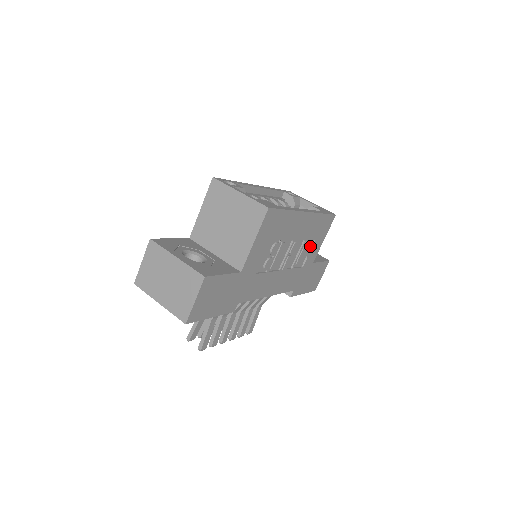
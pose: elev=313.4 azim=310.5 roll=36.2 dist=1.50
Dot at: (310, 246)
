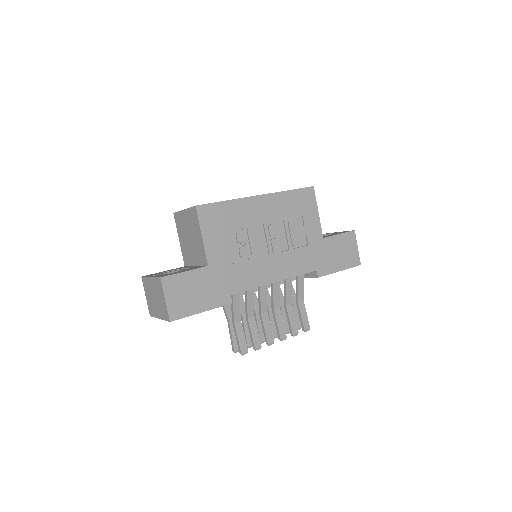
Dot at: (302, 224)
